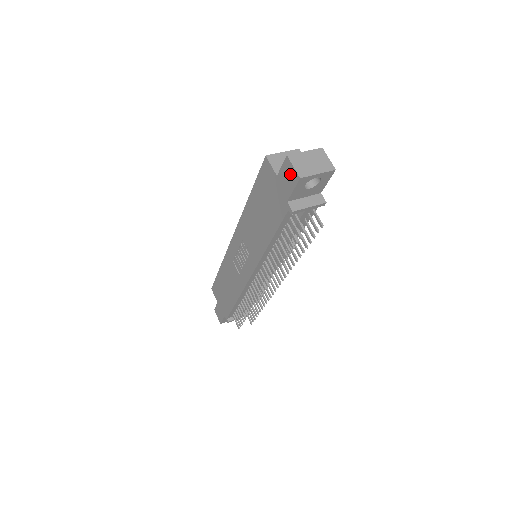
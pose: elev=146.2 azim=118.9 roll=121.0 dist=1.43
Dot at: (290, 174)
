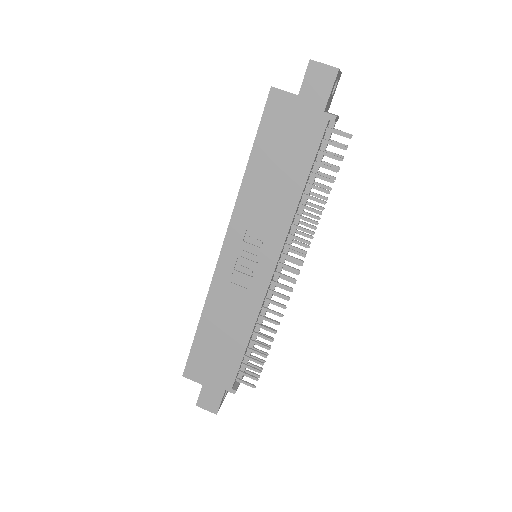
Dot at: (321, 76)
